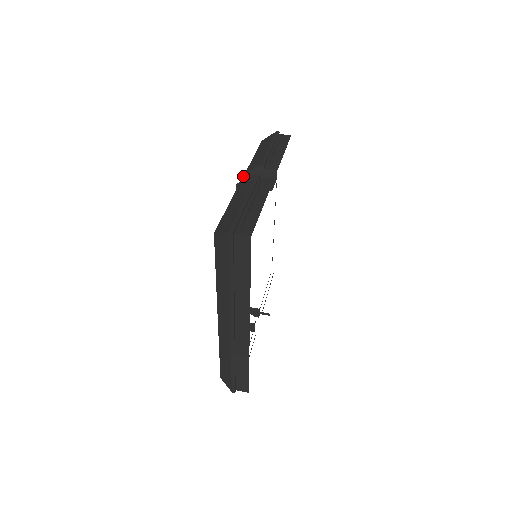
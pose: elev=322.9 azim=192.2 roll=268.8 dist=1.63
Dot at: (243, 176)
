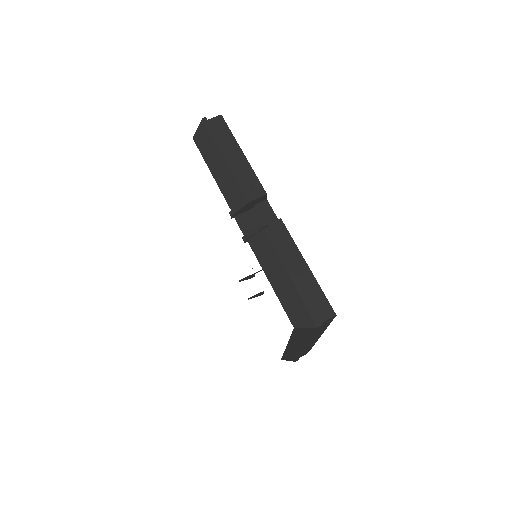
Dot at: (232, 217)
